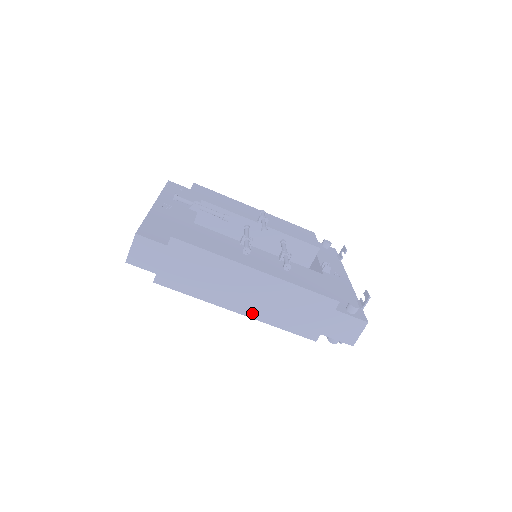
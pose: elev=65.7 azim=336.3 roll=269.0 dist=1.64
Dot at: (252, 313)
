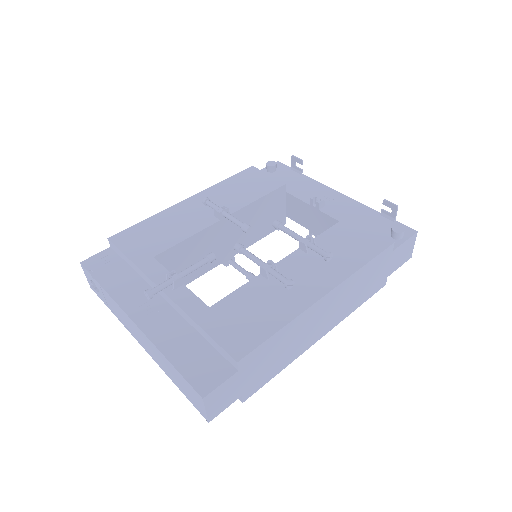
Dot at: (333, 324)
